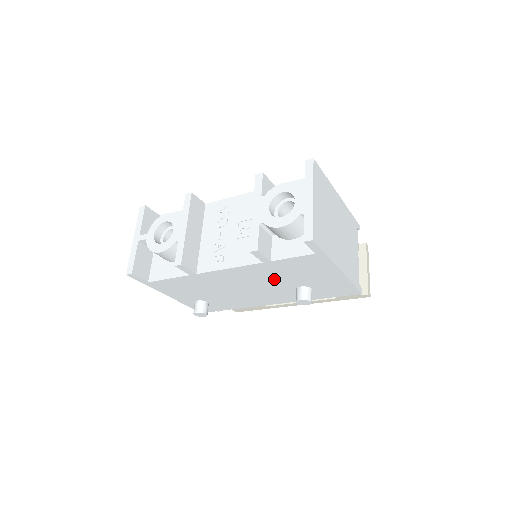
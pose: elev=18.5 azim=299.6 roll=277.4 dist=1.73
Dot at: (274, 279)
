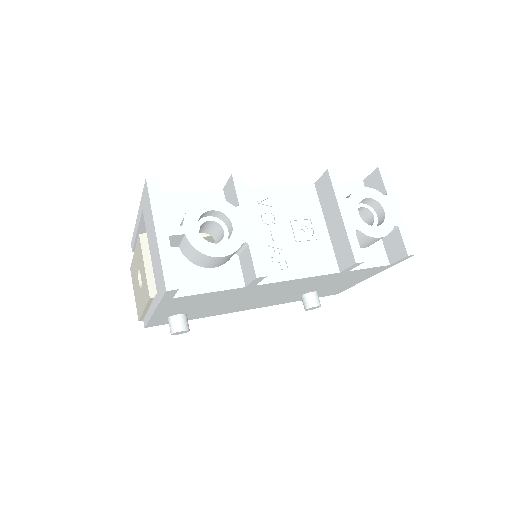
Dot at: (309, 286)
